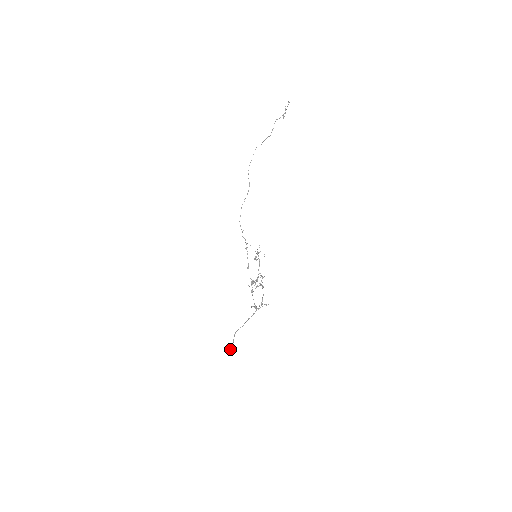
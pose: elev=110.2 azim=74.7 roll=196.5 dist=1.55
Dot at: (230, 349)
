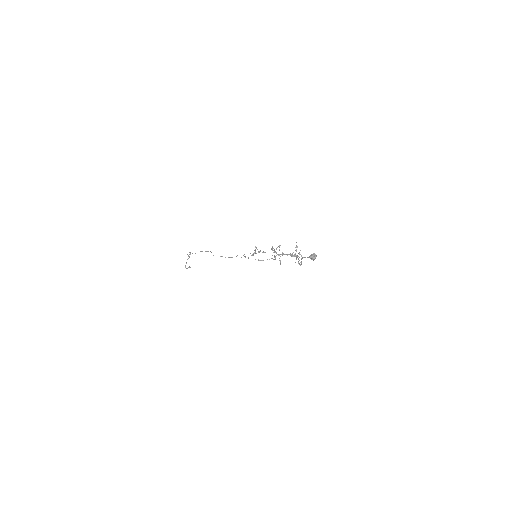
Dot at: (312, 254)
